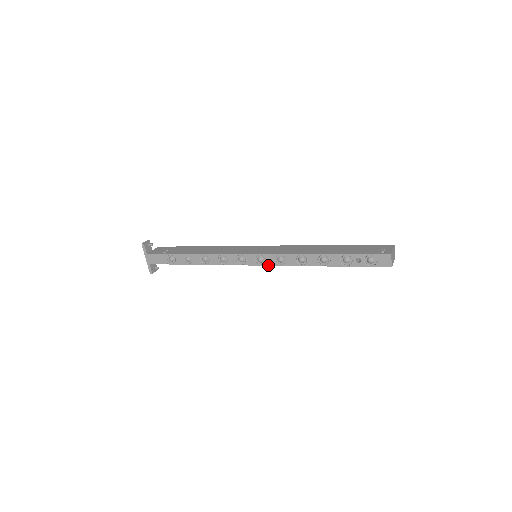
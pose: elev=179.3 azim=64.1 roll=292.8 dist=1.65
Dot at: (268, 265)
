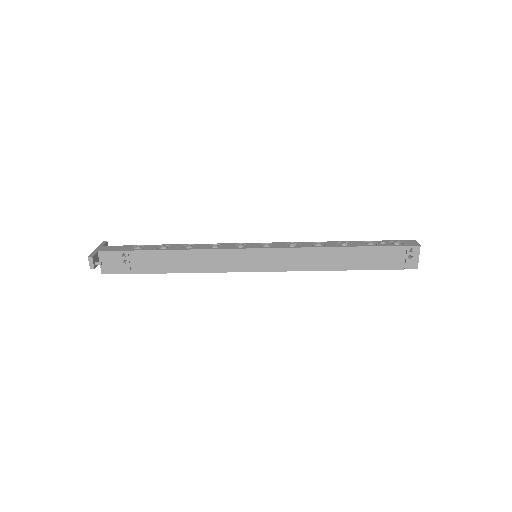
Dot at: (275, 248)
